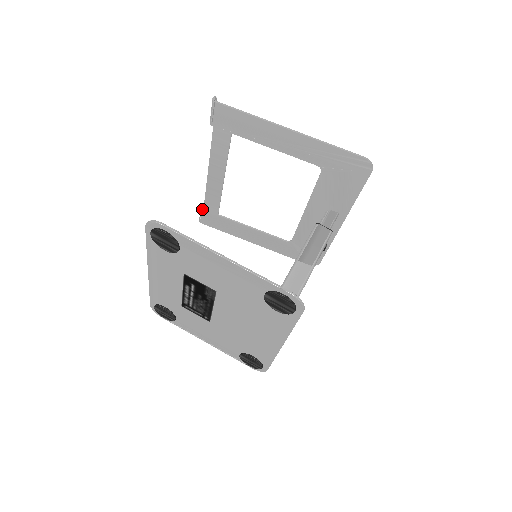
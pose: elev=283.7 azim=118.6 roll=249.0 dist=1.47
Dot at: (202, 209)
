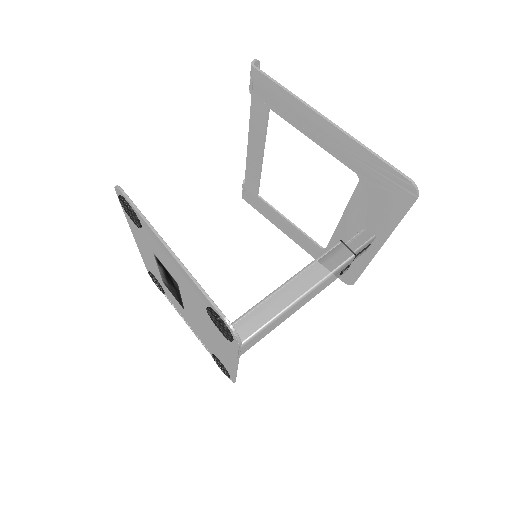
Dot at: (243, 184)
